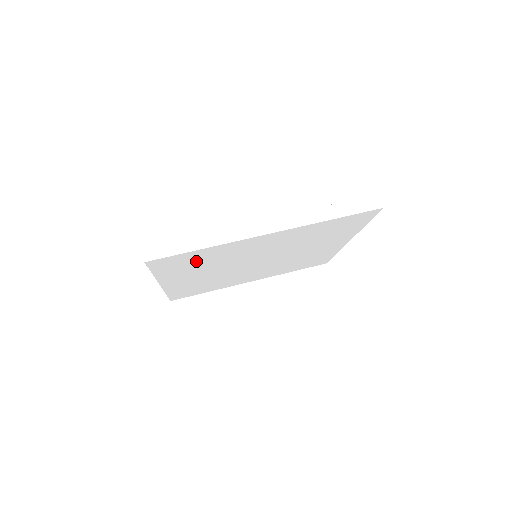
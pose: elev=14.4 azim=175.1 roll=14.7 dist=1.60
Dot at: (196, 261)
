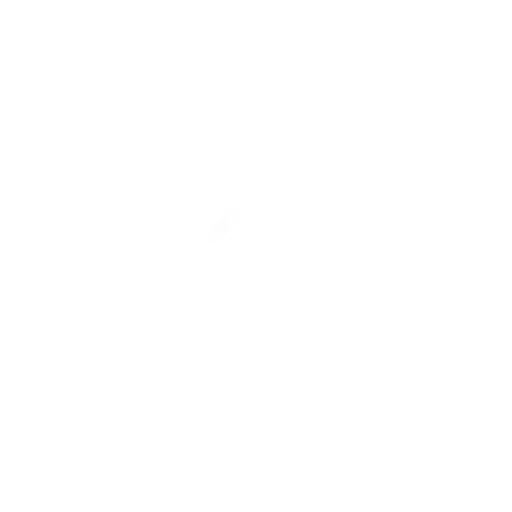
Dot at: occluded
